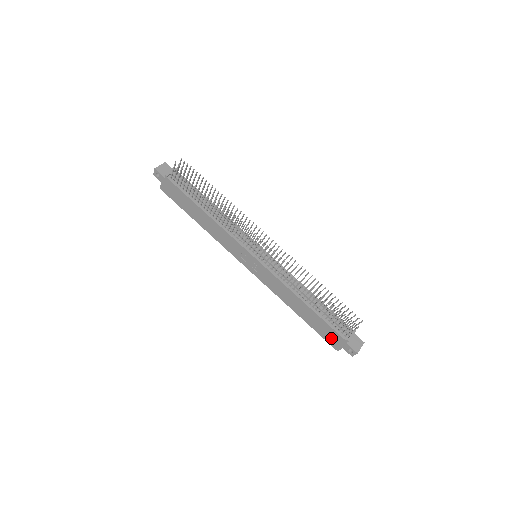
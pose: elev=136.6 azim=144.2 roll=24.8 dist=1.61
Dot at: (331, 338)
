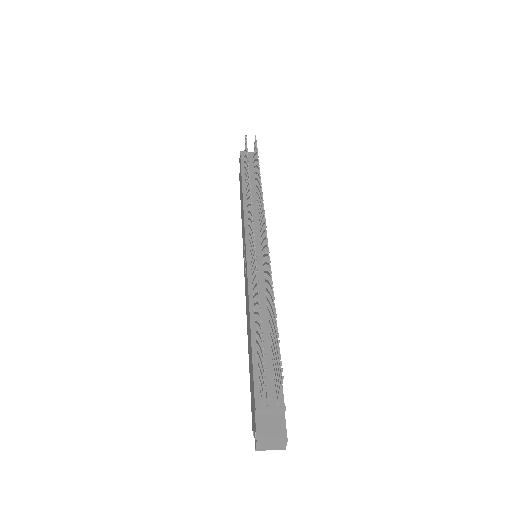
Dot at: (252, 402)
